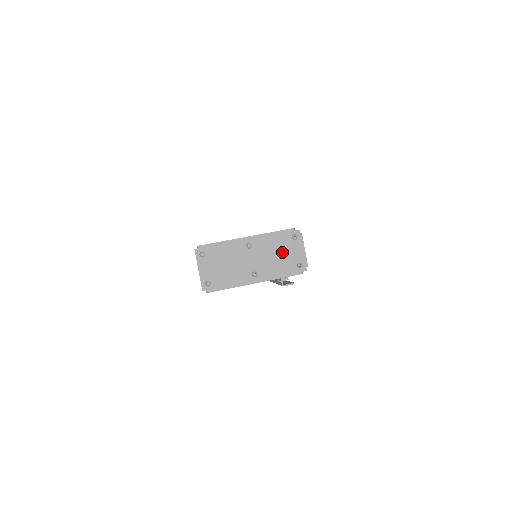
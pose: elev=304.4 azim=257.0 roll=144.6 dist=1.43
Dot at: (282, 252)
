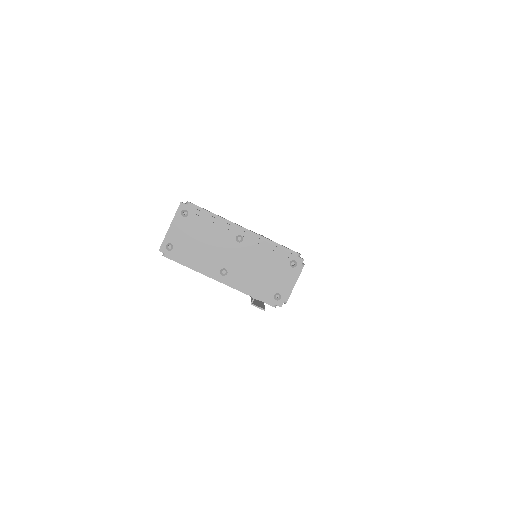
Dot at: (269, 270)
